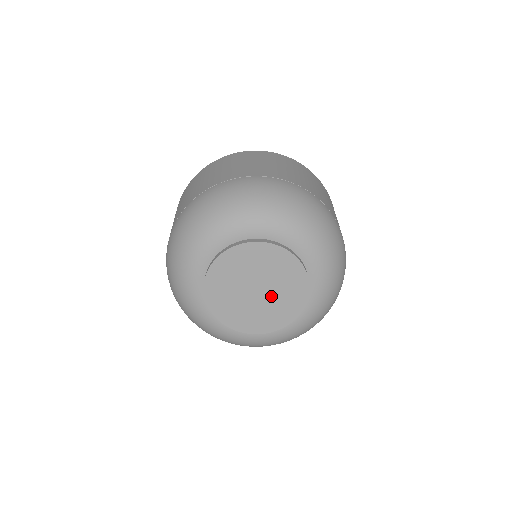
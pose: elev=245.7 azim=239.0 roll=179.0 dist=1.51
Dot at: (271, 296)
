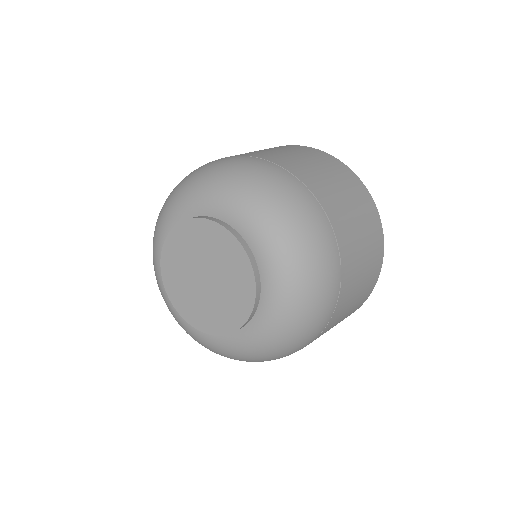
Dot at: (218, 289)
